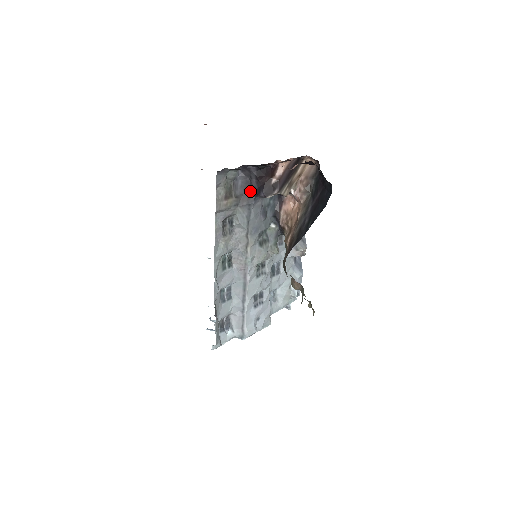
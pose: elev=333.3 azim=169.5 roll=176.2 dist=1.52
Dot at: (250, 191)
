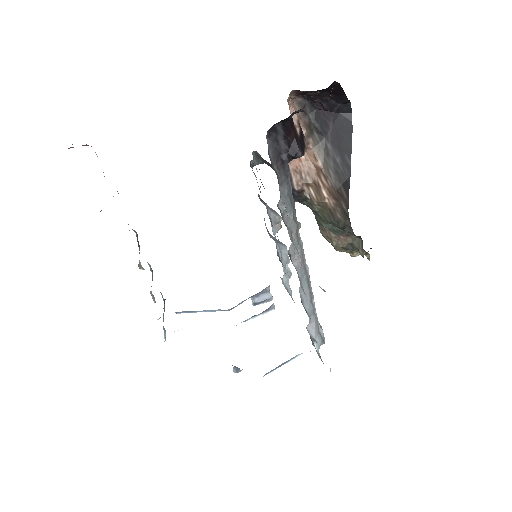
Dot at: (282, 159)
